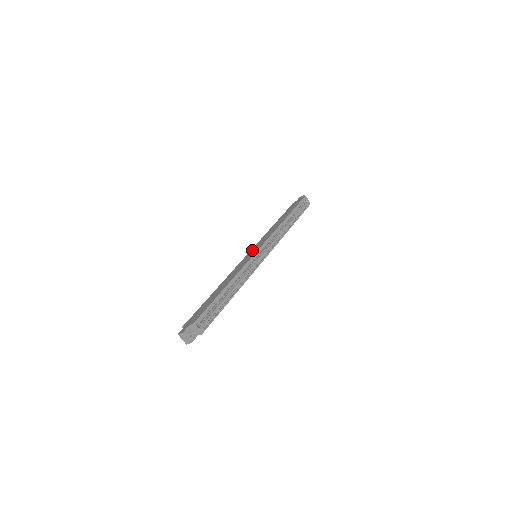
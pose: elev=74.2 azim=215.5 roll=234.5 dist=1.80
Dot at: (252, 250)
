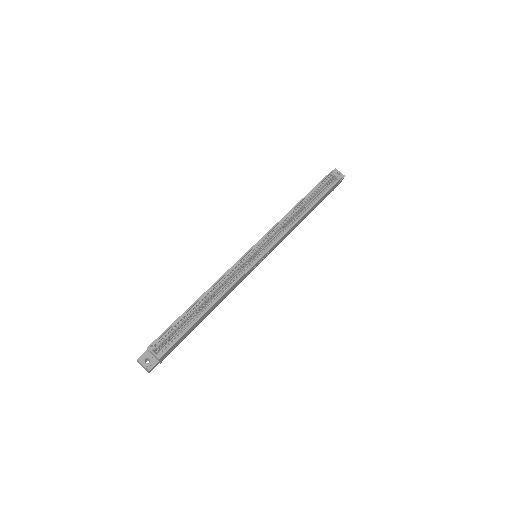
Dot at: occluded
